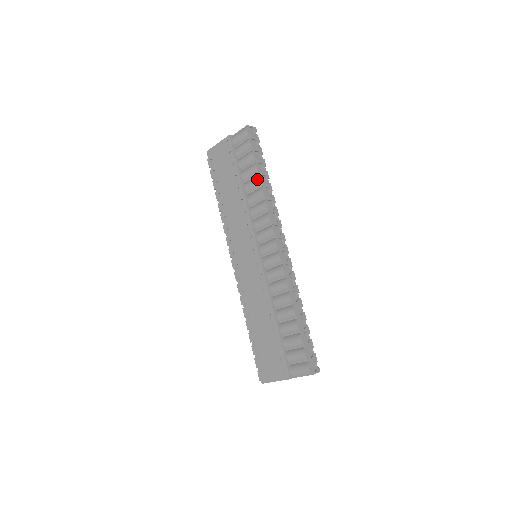
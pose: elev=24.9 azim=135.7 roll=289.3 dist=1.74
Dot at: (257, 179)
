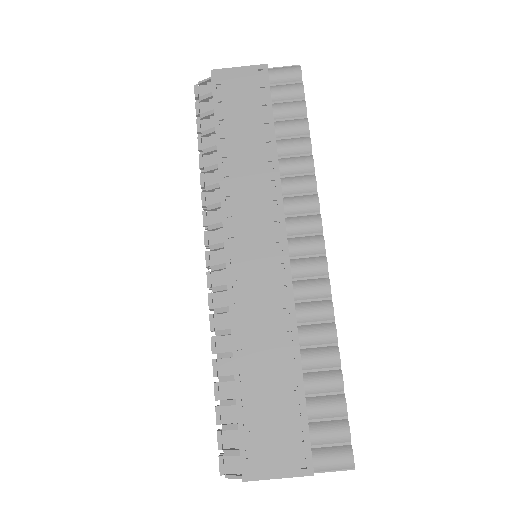
Dot at: (307, 141)
